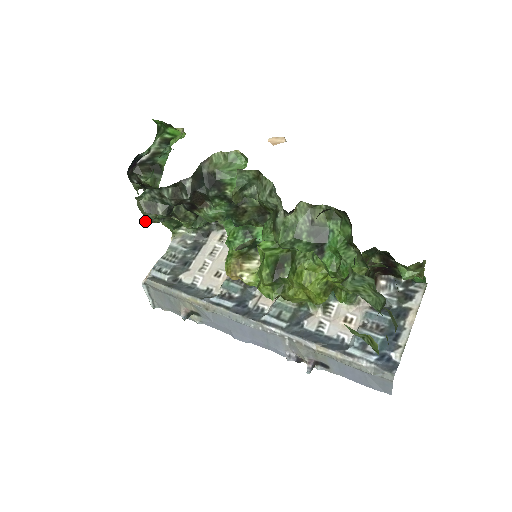
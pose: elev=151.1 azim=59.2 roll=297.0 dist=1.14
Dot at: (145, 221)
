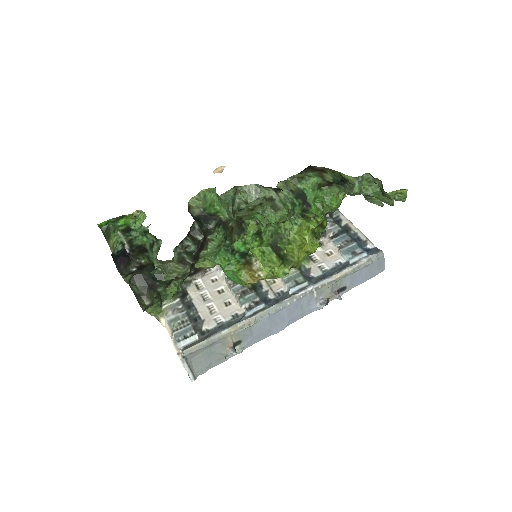
Dot at: (143, 311)
